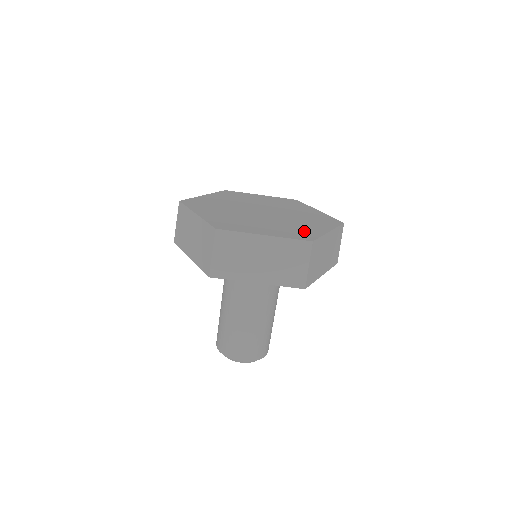
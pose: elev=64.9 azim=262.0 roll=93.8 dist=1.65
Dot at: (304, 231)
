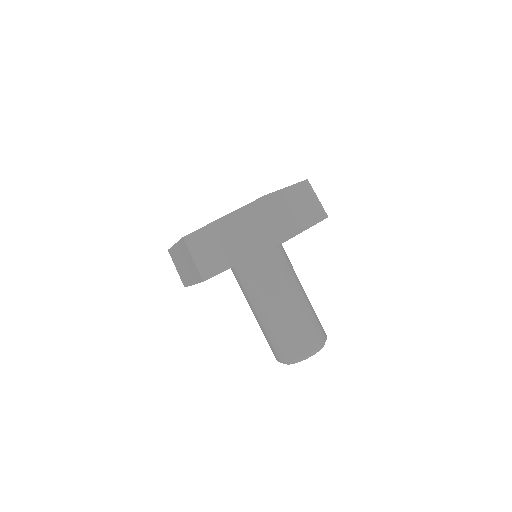
Dot at: occluded
